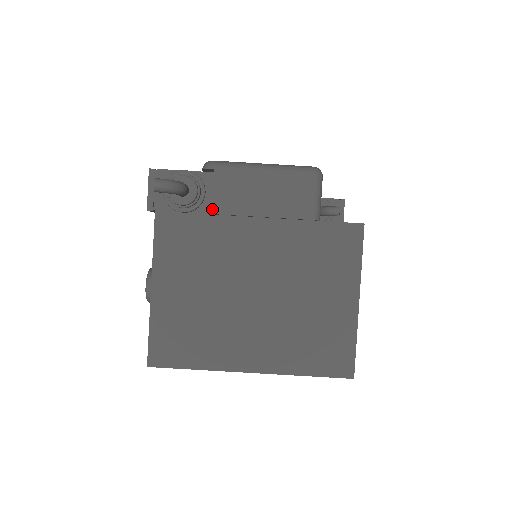
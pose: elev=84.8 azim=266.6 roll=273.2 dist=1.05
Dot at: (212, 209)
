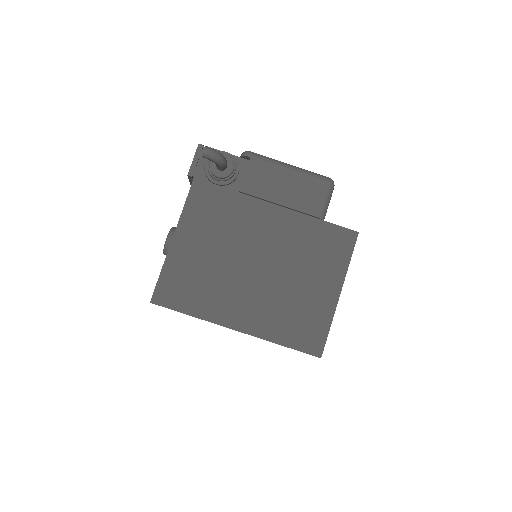
Dot at: (241, 187)
